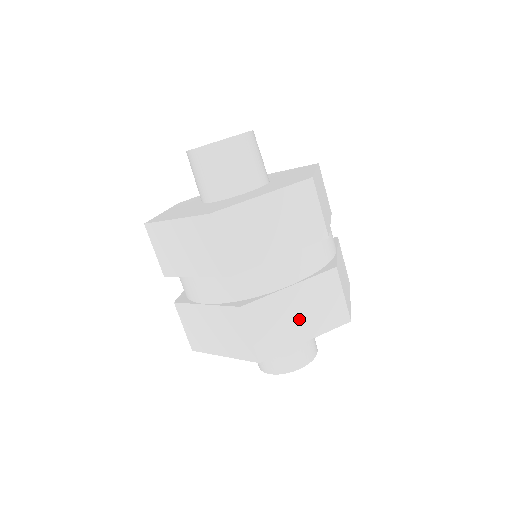
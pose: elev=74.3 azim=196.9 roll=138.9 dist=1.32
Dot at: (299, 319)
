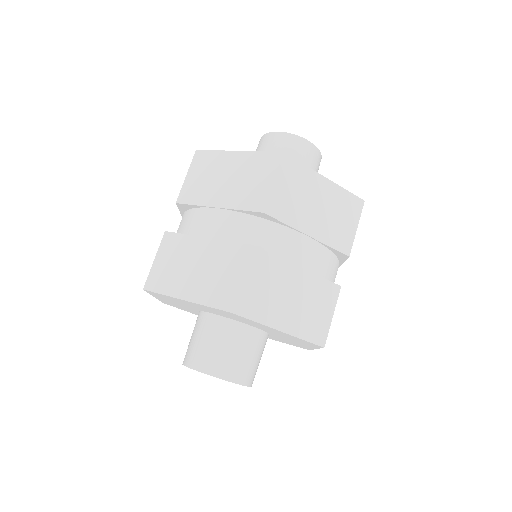
Dot at: (288, 303)
